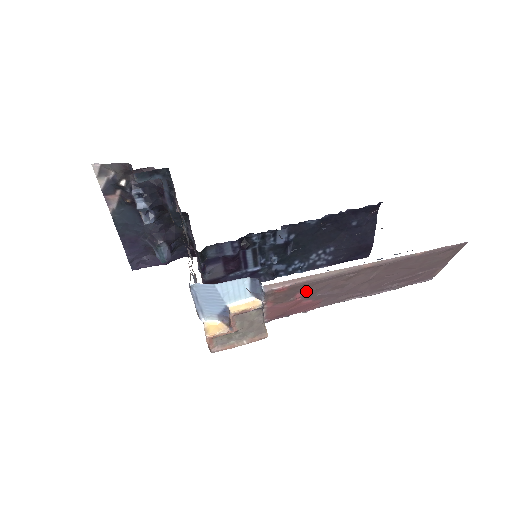
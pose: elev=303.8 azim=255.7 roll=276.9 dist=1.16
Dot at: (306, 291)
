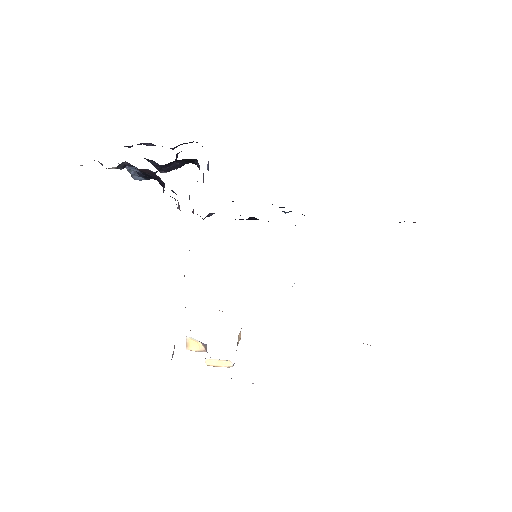
Dot at: occluded
